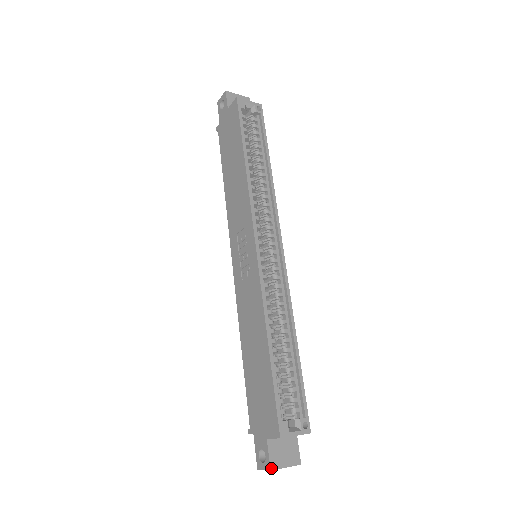
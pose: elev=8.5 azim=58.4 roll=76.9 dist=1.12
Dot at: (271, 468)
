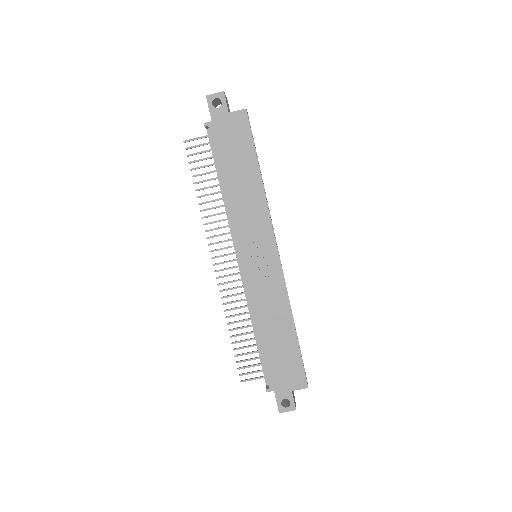
Dot at: occluded
